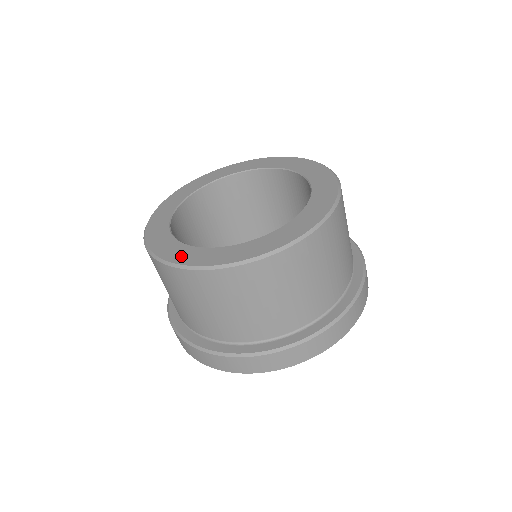
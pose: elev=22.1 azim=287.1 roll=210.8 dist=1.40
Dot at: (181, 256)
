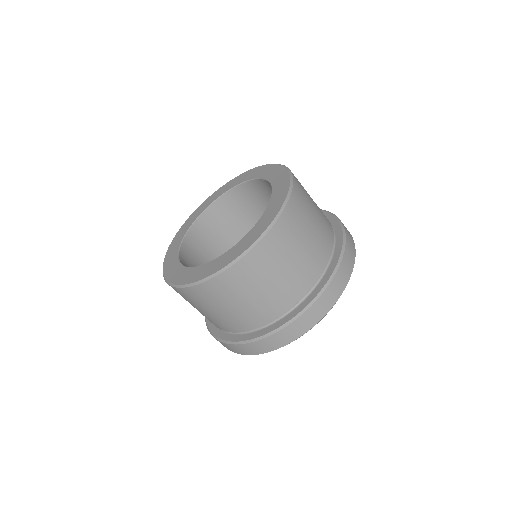
Dot at: (173, 274)
